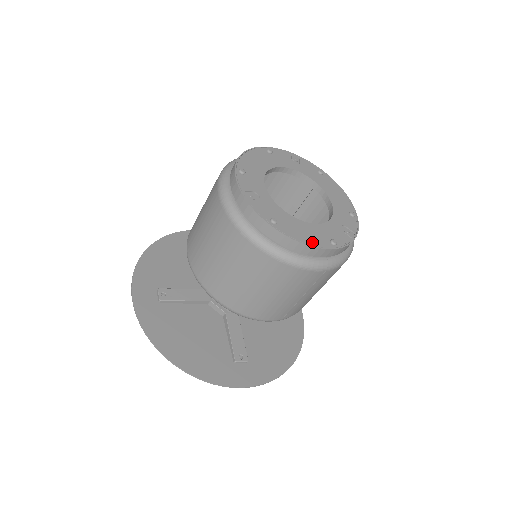
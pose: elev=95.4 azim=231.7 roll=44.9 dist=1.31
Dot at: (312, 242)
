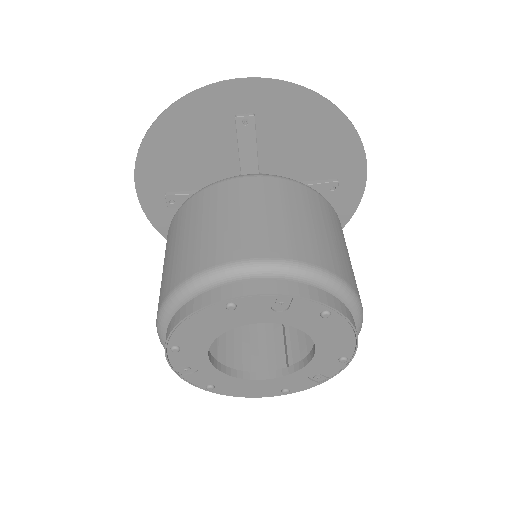
Dot at: (255, 395)
